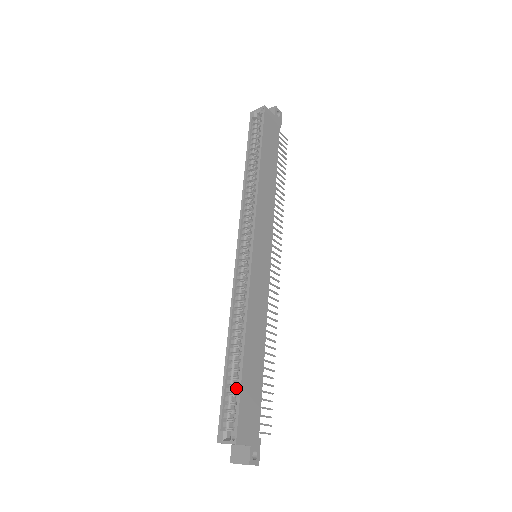
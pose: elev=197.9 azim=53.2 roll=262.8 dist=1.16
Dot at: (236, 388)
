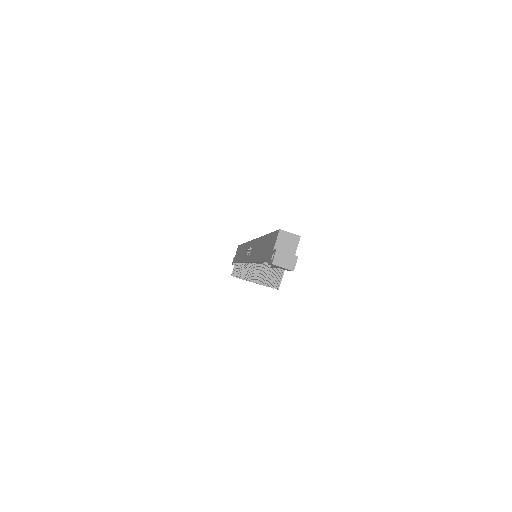
Dot at: occluded
